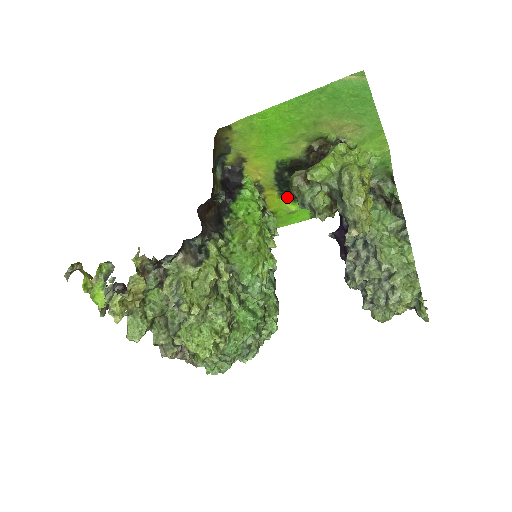
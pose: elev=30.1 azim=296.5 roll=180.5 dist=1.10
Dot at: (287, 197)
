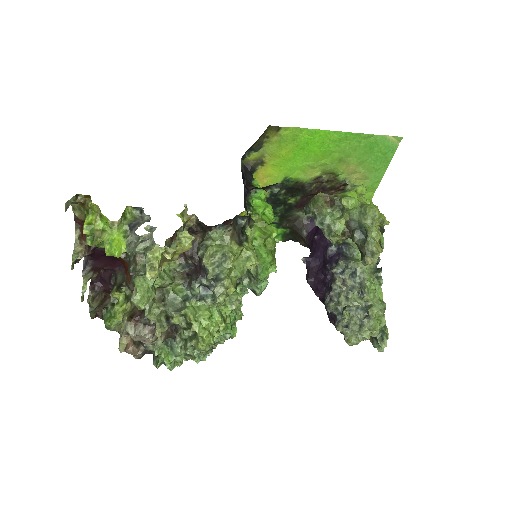
Dot at: occluded
